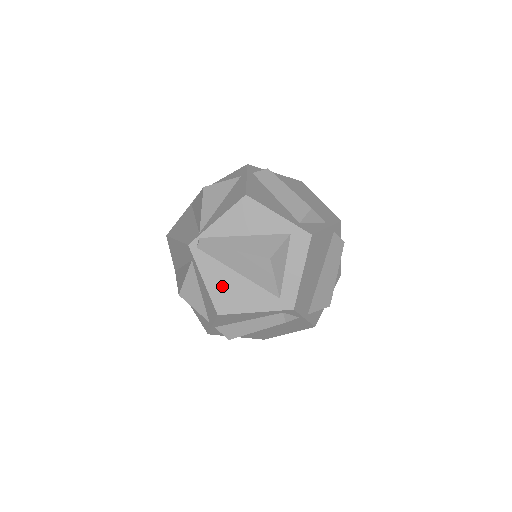
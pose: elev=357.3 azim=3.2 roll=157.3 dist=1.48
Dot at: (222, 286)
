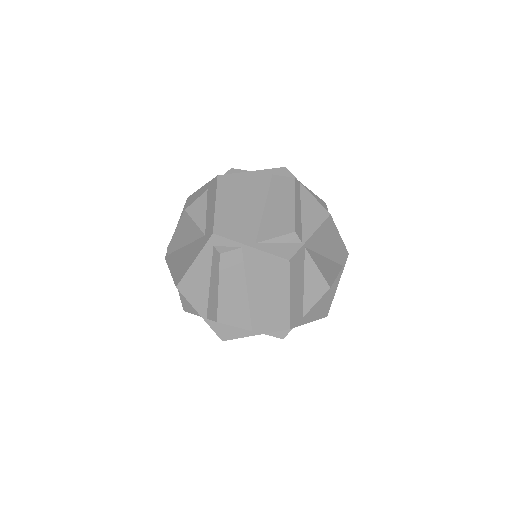
Dot at: (178, 264)
